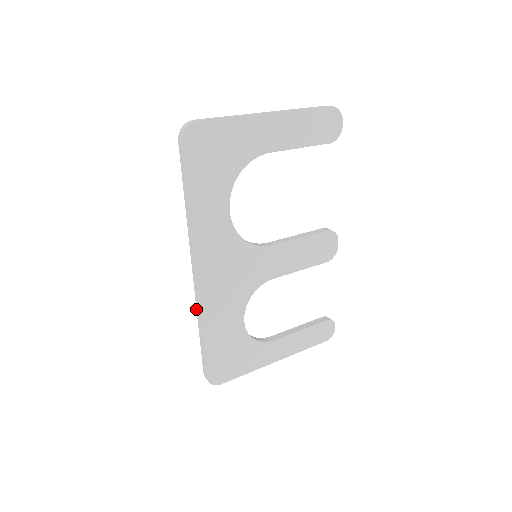
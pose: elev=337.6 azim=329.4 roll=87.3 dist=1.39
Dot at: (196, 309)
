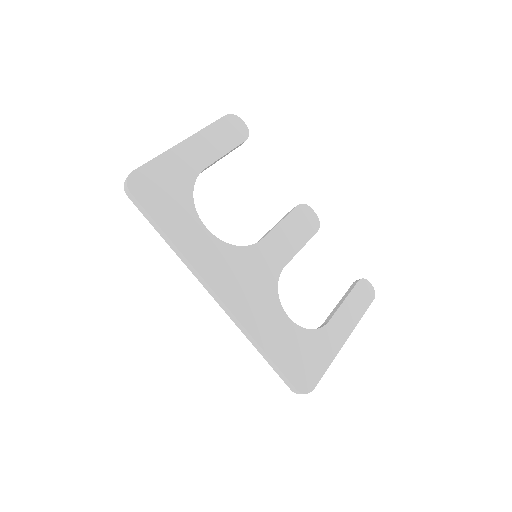
Dot at: occluded
